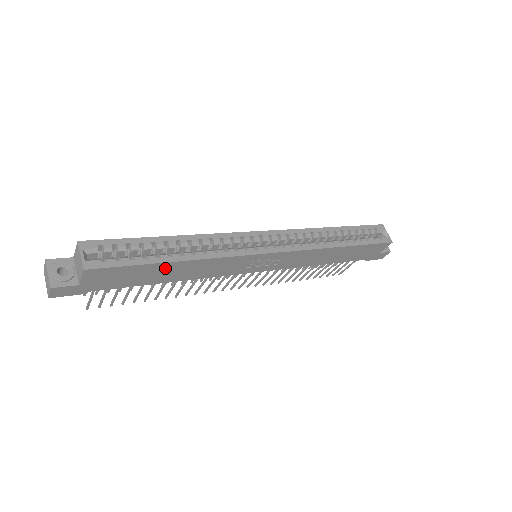
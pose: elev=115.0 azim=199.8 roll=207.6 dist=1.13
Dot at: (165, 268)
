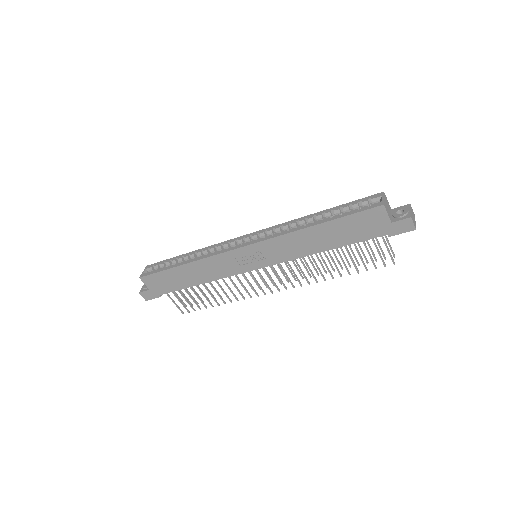
Dot at: (181, 272)
